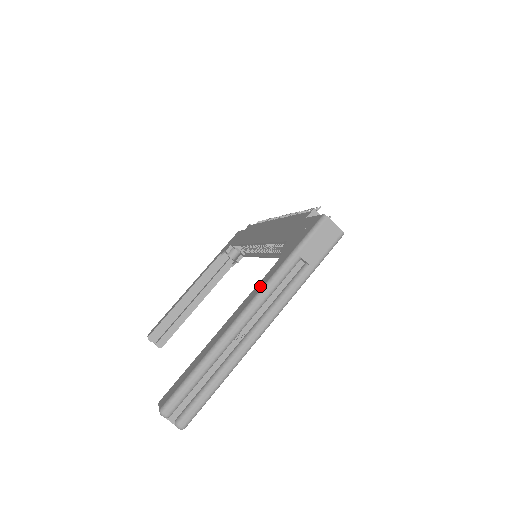
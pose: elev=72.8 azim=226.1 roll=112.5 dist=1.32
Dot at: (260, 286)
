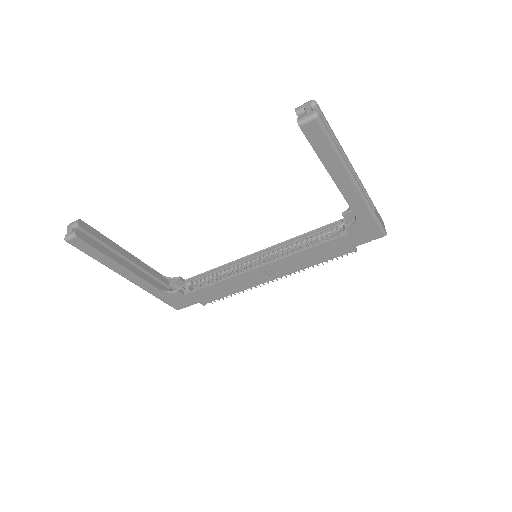
Dot at: occluded
